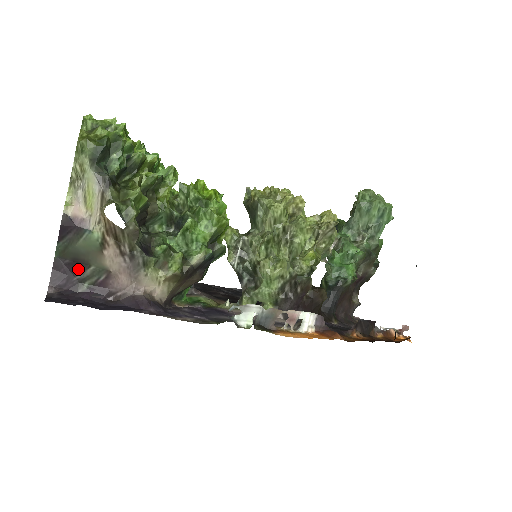
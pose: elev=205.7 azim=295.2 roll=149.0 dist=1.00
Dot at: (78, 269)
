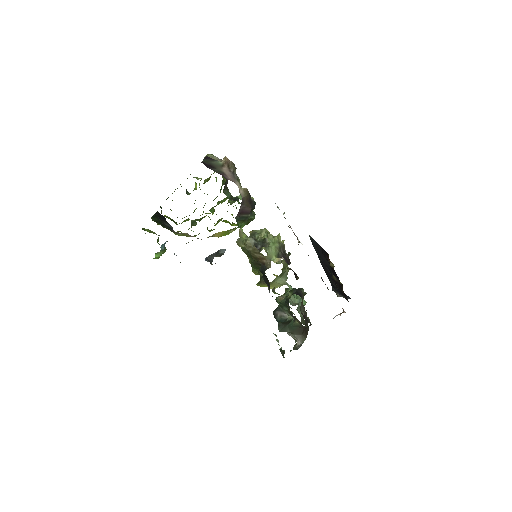
Dot at: (211, 167)
